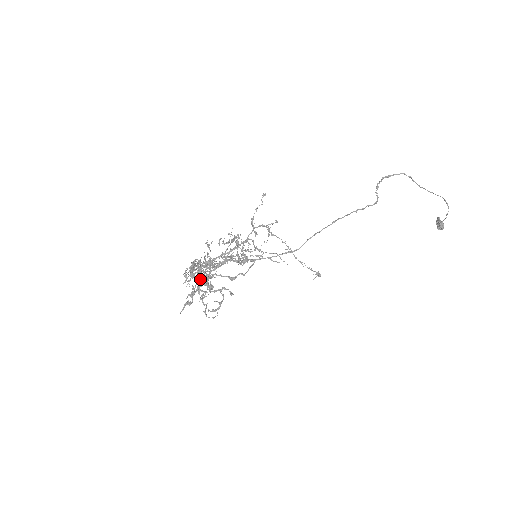
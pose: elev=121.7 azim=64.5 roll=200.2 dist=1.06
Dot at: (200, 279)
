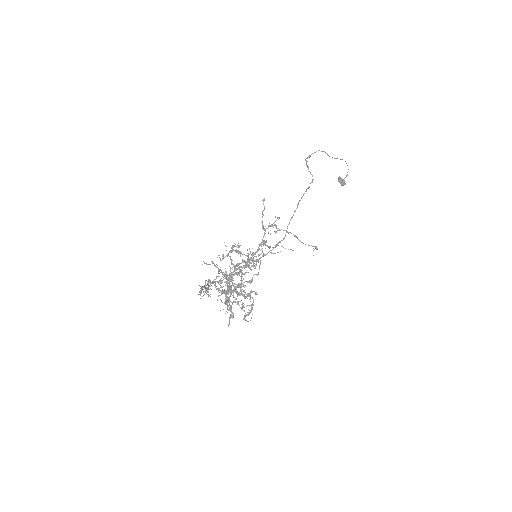
Dot at: occluded
